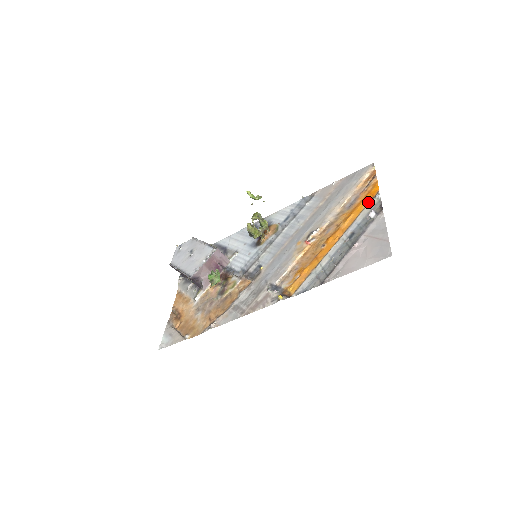
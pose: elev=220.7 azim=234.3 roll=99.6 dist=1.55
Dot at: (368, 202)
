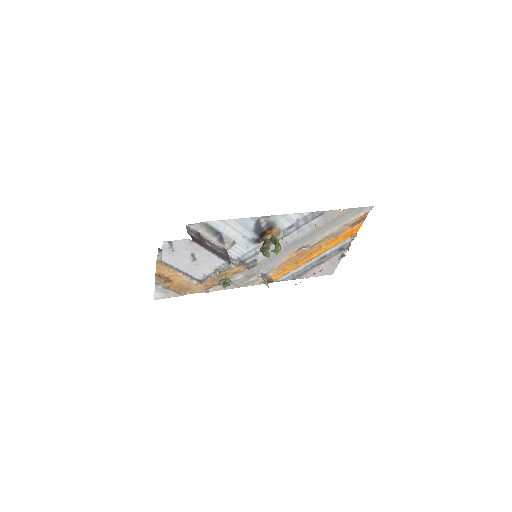
Dot at: (346, 239)
